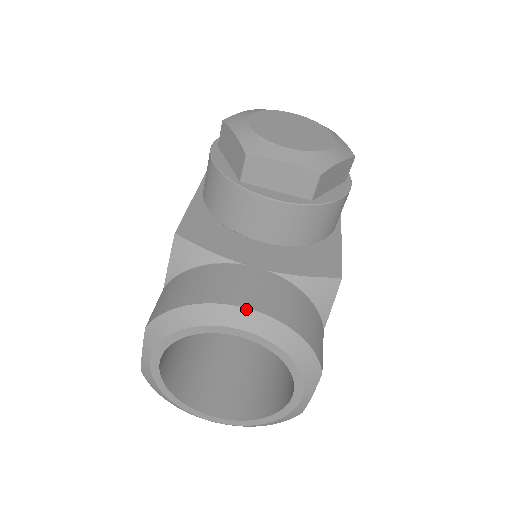
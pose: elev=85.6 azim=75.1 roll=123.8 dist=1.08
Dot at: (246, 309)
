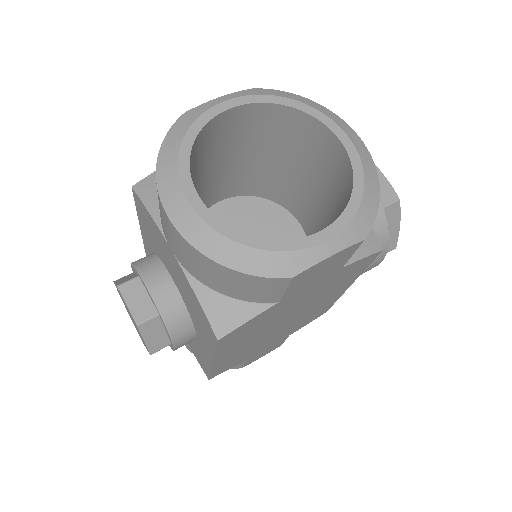
Dot at: (358, 136)
